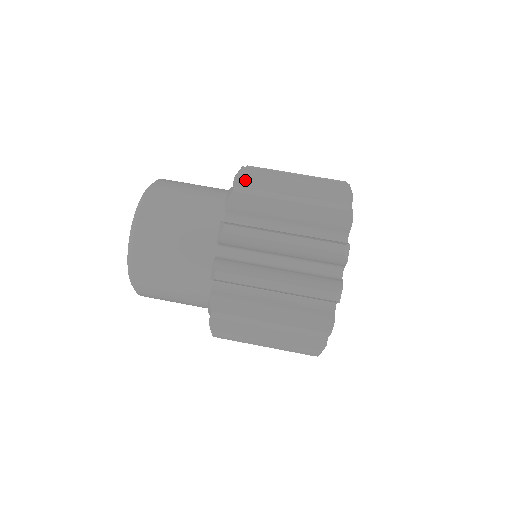
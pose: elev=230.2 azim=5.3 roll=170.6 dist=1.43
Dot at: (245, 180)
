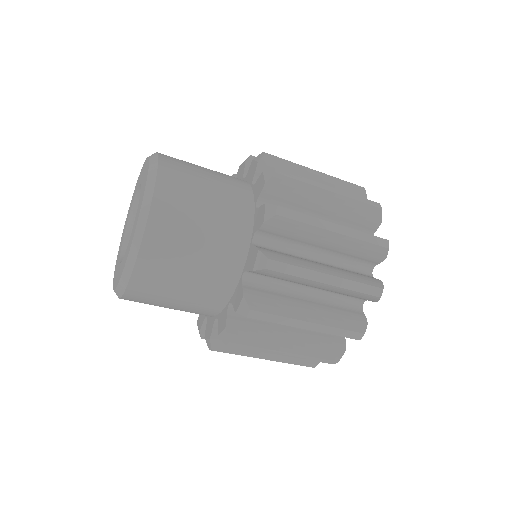
Dot at: occluded
